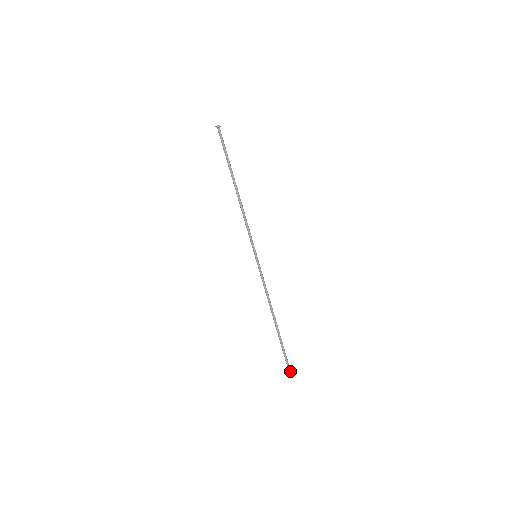
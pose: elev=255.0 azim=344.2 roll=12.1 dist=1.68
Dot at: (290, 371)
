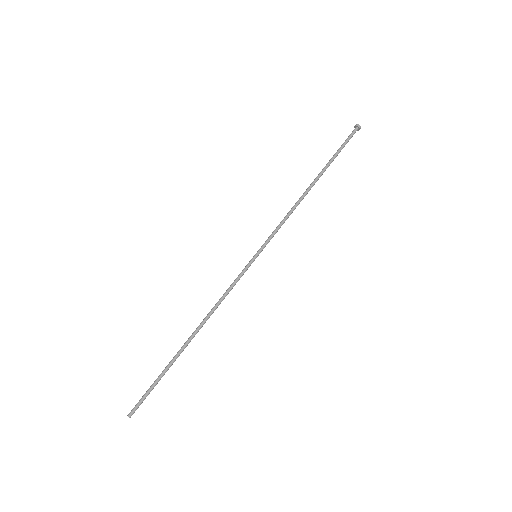
Dot at: (129, 415)
